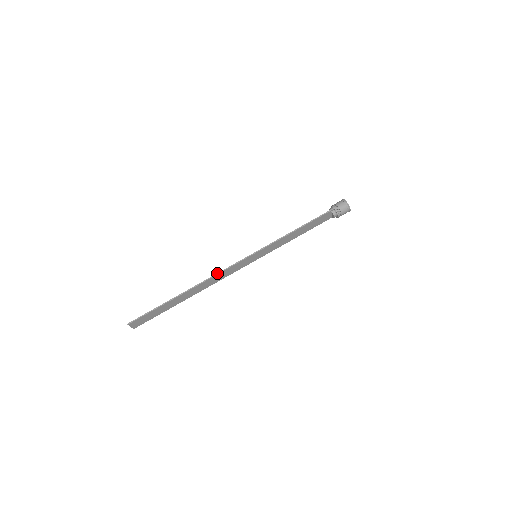
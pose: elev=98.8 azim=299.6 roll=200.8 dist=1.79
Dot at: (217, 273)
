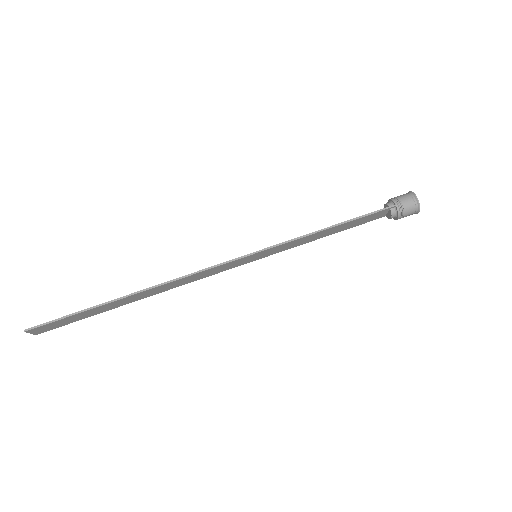
Dot at: (188, 274)
